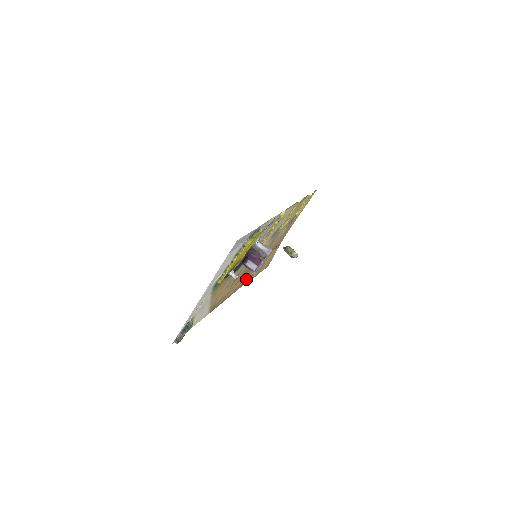
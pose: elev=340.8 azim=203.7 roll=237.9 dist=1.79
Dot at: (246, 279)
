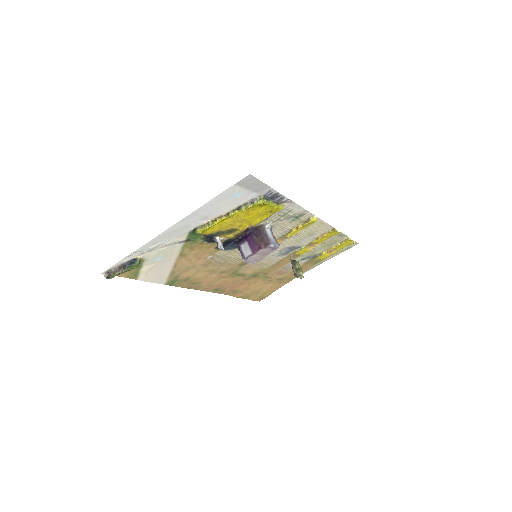
Dot at: (229, 288)
